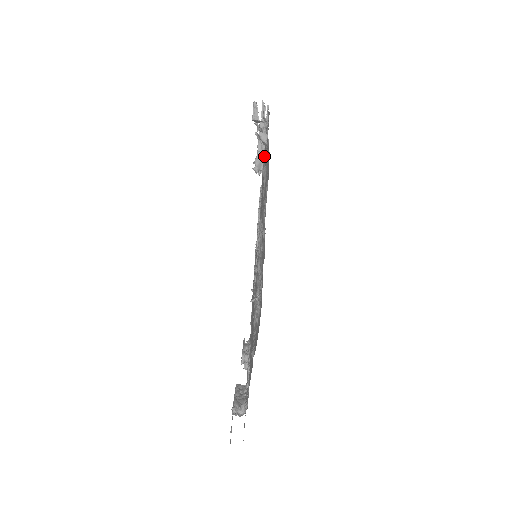
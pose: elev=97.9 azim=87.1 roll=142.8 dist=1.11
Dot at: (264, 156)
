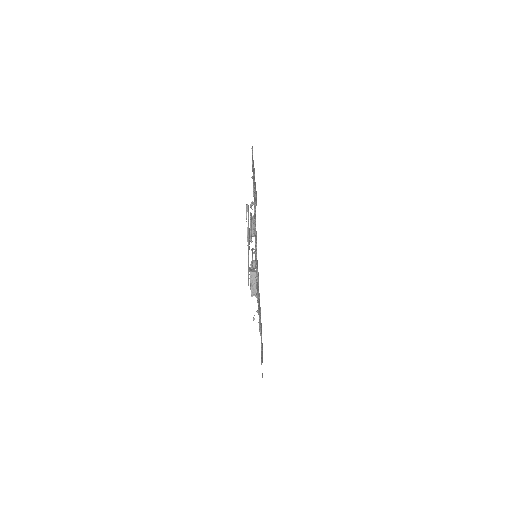
Dot at: occluded
